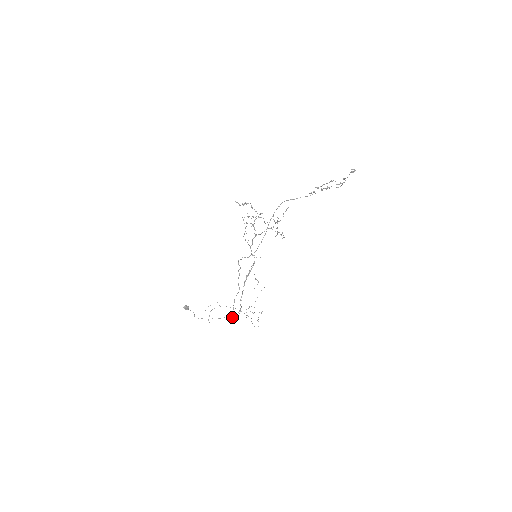
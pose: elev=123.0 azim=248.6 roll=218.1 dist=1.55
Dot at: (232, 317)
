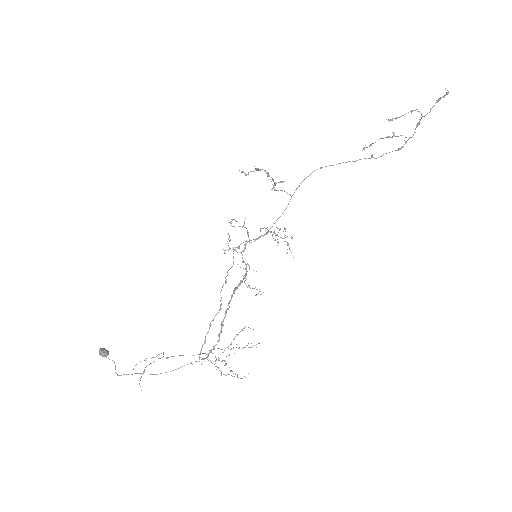
Dot at: (199, 358)
